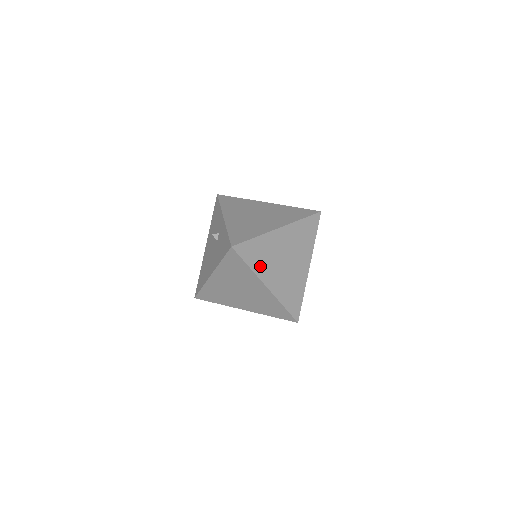
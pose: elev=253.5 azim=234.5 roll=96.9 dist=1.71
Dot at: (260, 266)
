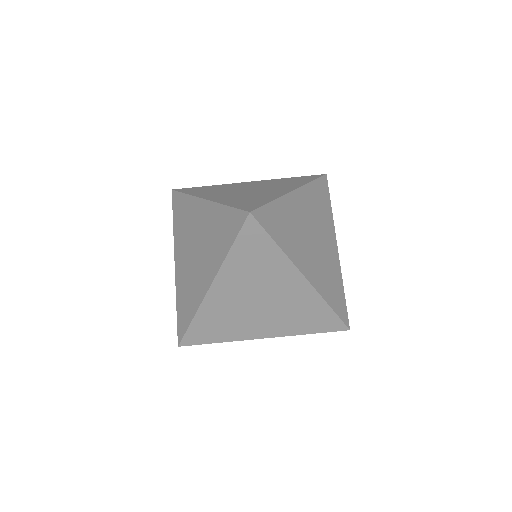
Dot at: (231, 332)
